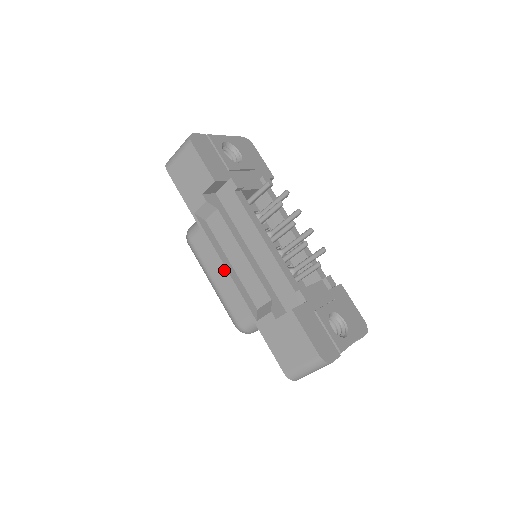
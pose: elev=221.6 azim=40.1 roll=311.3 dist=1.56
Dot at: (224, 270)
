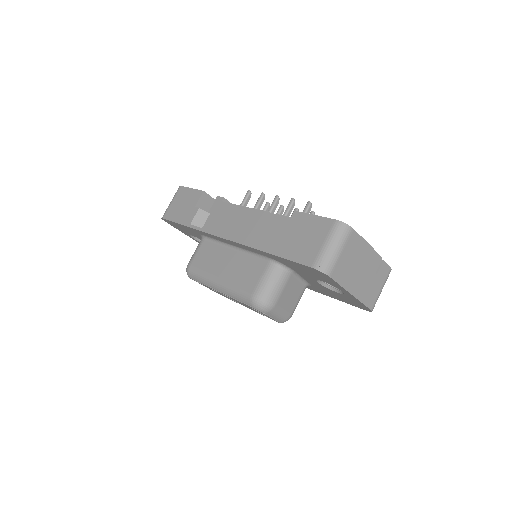
Dot at: (225, 239)
